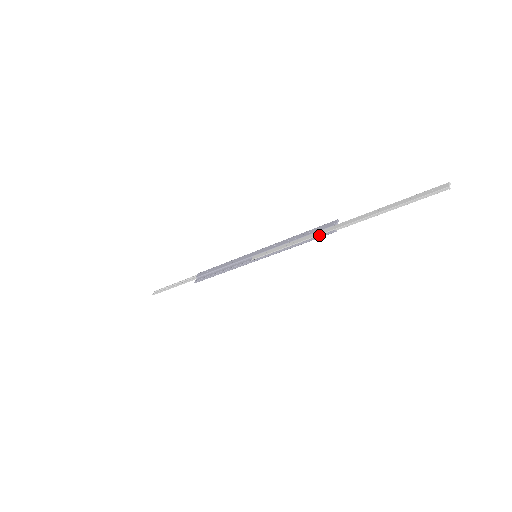
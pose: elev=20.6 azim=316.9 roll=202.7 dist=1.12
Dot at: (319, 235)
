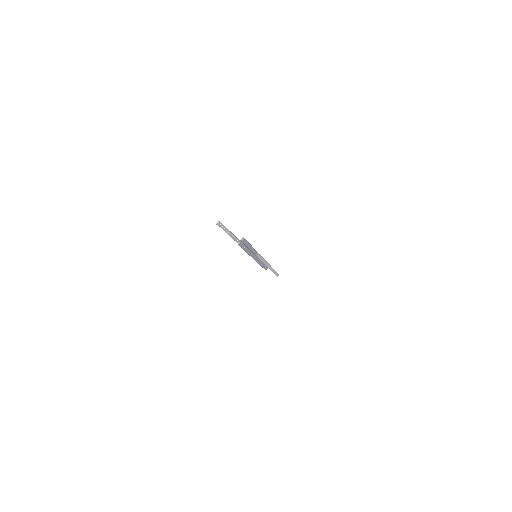
Dot at: (240, 245)
